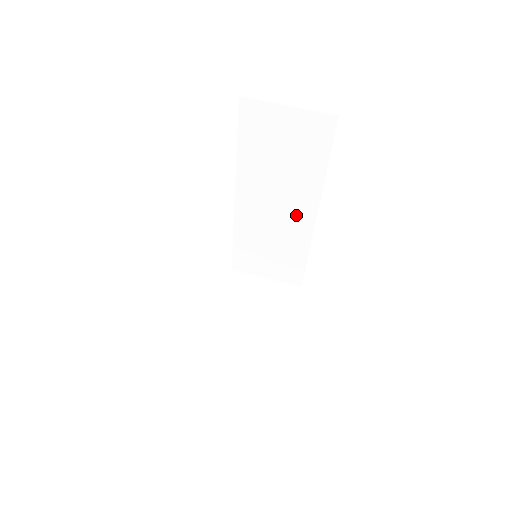
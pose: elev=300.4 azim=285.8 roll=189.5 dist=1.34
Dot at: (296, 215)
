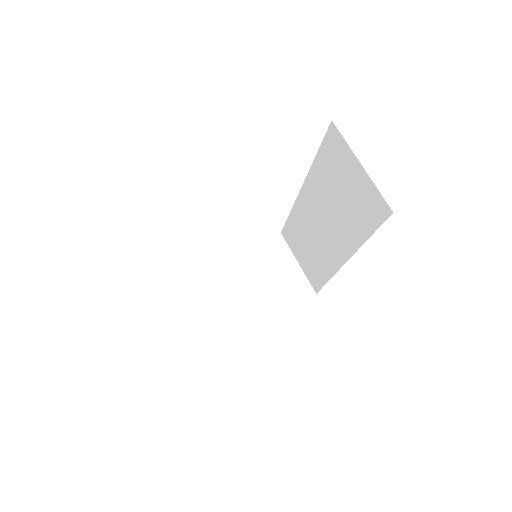
Dot at: (333, 246)
